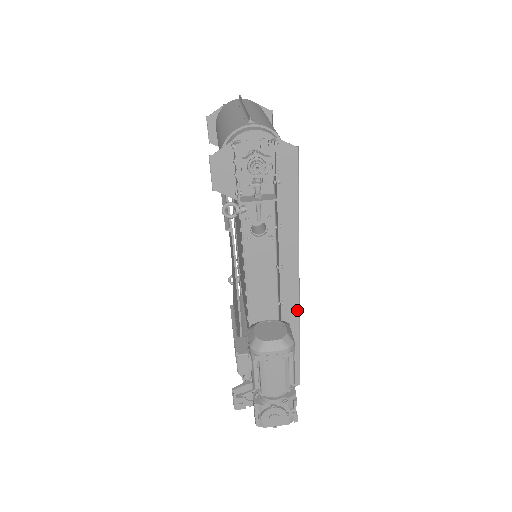
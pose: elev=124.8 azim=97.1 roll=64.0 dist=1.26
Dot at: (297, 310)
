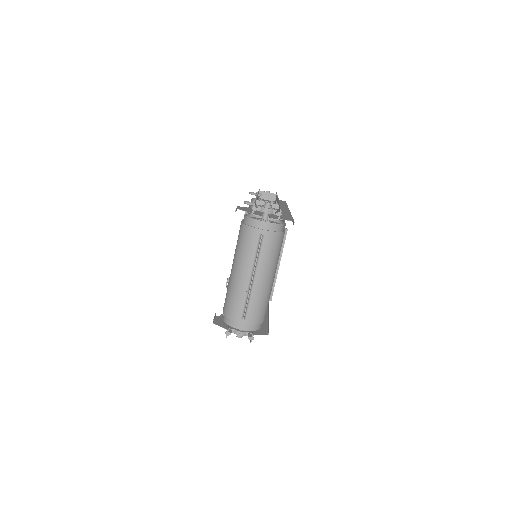
Dot at: occluded
